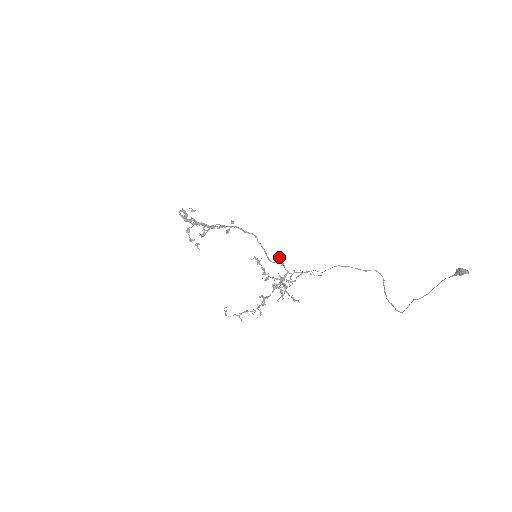
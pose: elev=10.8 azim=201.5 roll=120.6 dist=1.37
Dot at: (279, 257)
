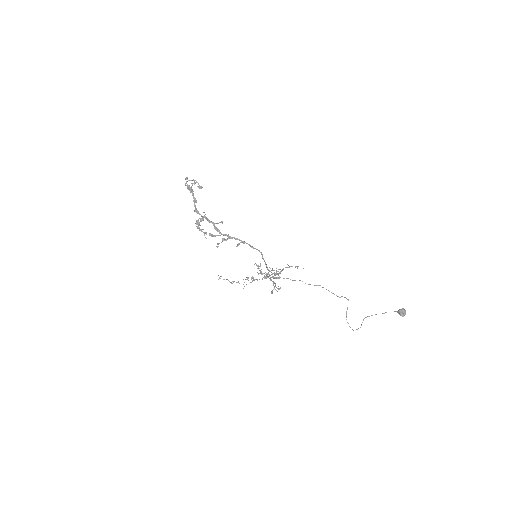
Dot at: occluded
